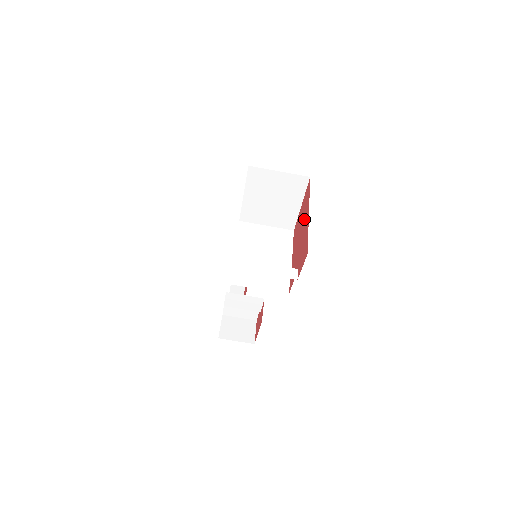
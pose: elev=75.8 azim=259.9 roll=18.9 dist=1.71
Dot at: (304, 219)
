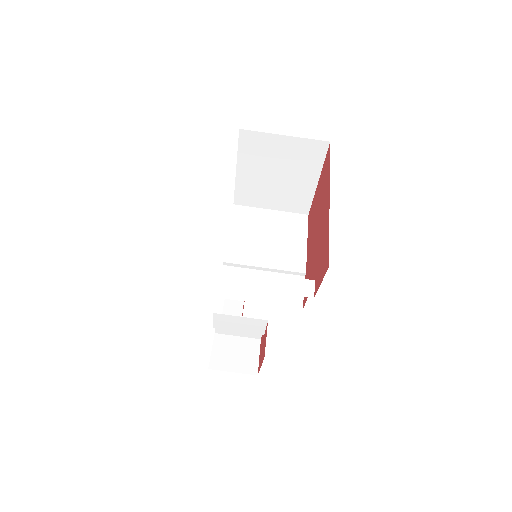
Dot at: (322, 205)
